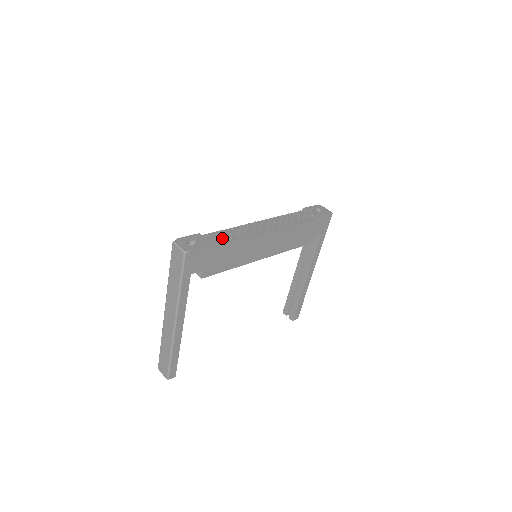
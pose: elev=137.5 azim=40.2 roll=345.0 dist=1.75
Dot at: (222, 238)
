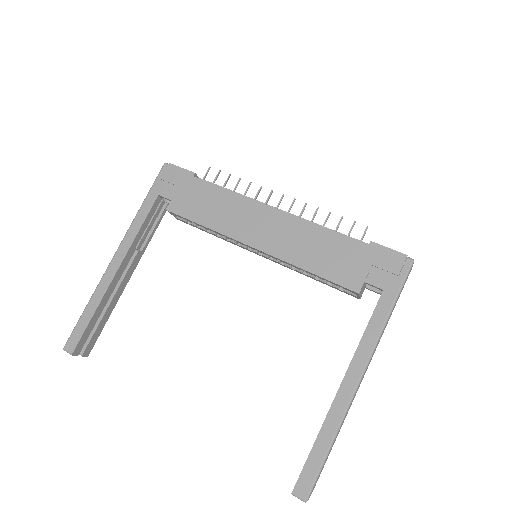
Dot at: occluded
